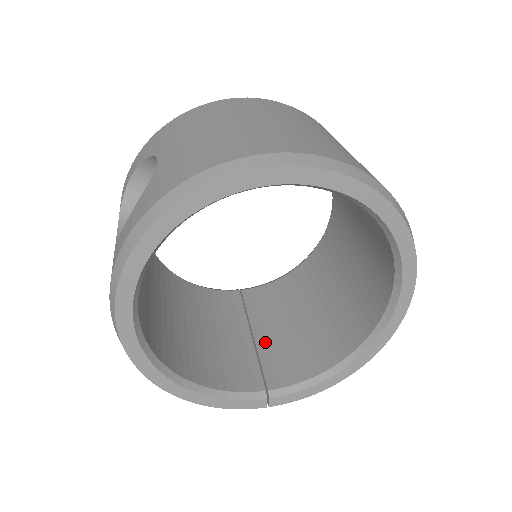
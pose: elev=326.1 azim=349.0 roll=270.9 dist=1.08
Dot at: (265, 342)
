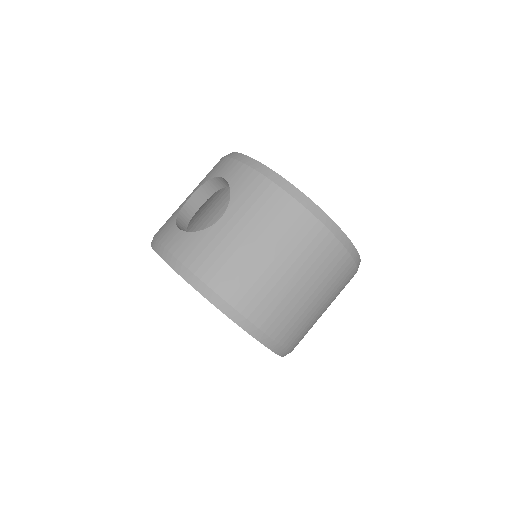
Dot at: occluded
